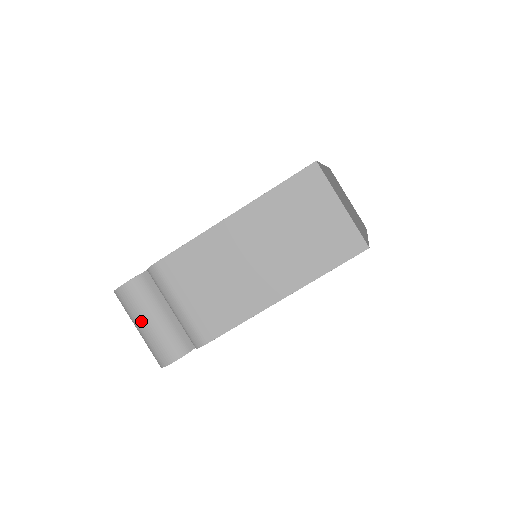
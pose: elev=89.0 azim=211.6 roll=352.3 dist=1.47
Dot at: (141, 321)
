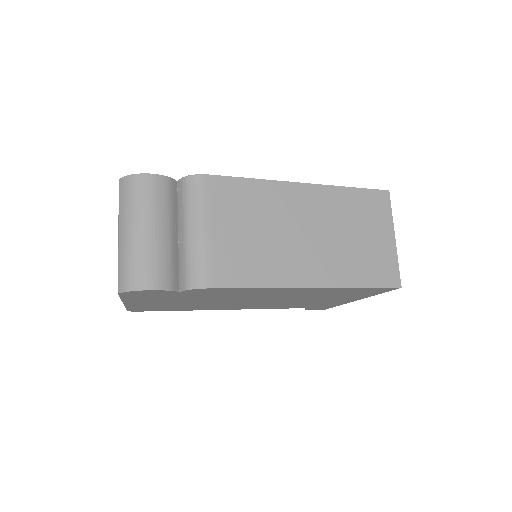
Dot at: (141, 223)
